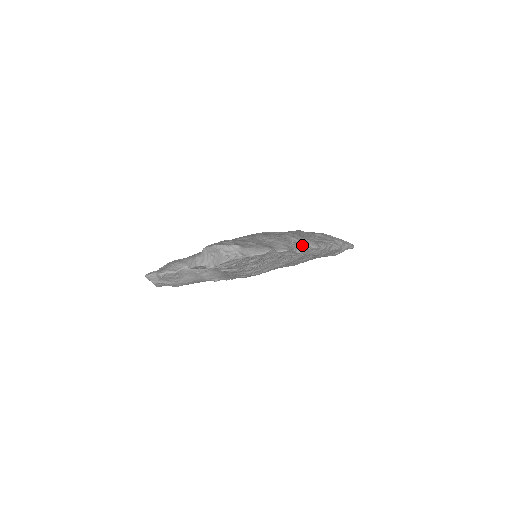
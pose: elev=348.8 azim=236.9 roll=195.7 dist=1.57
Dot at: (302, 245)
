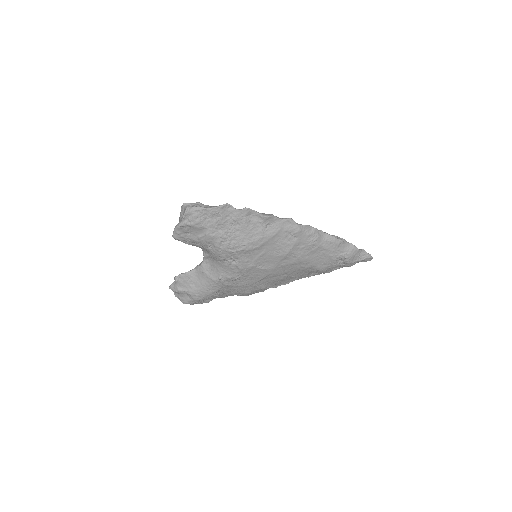
Dot at: (271, 214)
